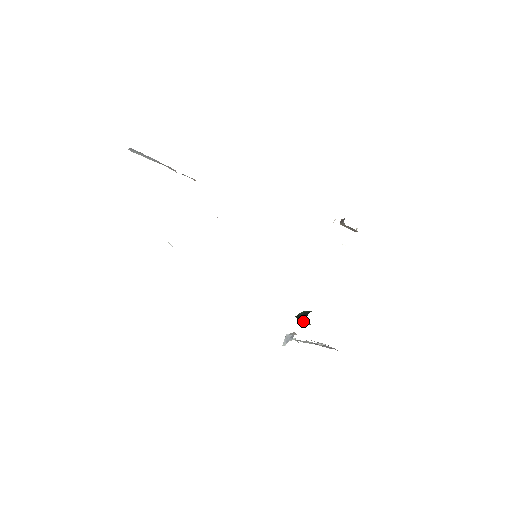
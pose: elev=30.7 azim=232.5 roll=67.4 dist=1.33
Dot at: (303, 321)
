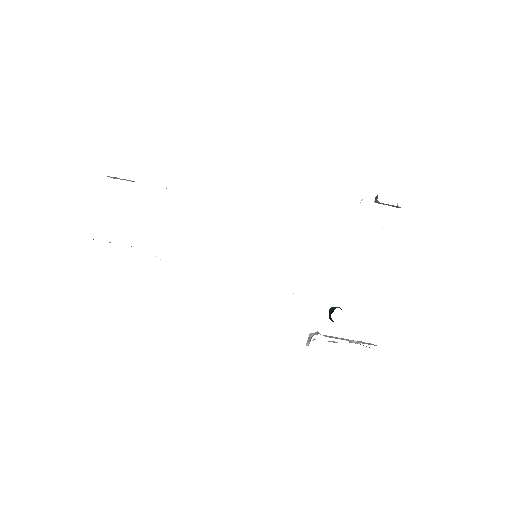
Dot at: (331, 318)
